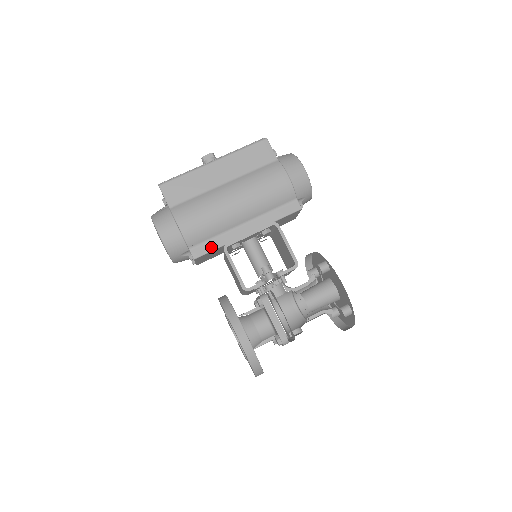
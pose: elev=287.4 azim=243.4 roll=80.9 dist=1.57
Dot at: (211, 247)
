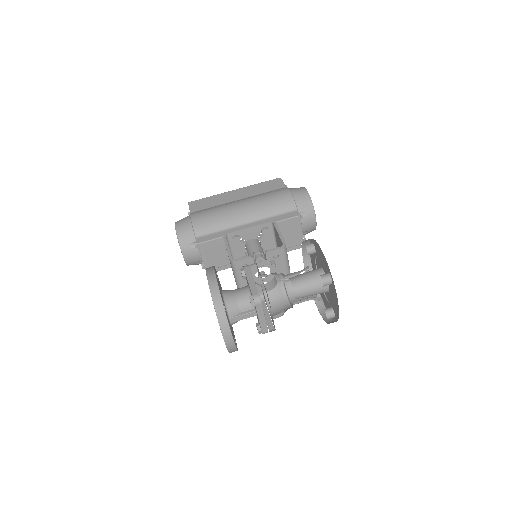
Dot at: (214, 237)
